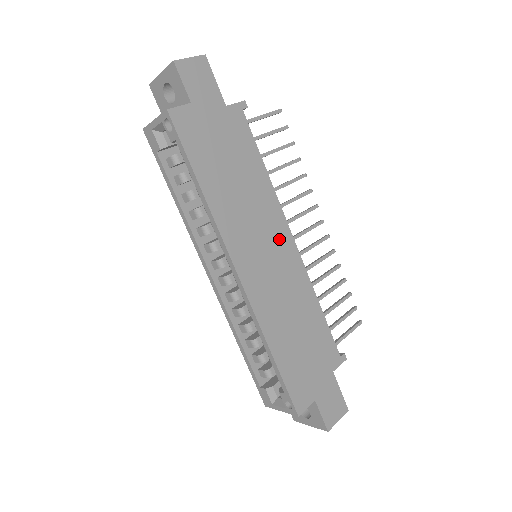
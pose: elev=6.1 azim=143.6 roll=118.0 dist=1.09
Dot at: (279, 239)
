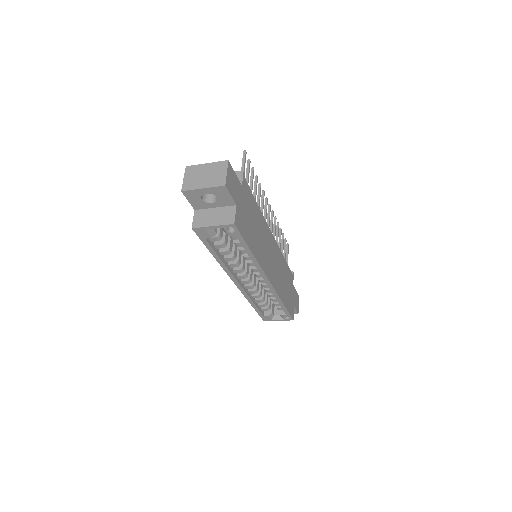
Dot at: (271, 242)
